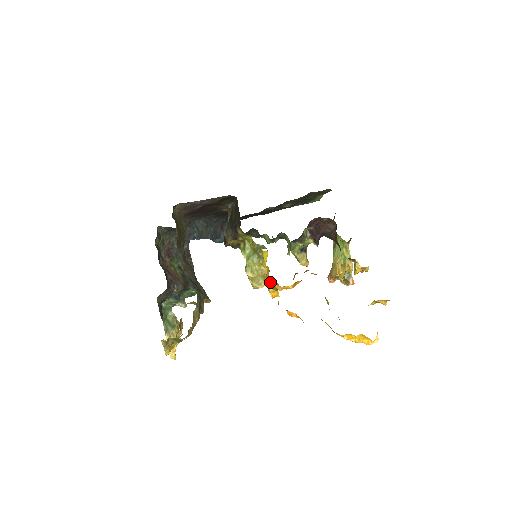
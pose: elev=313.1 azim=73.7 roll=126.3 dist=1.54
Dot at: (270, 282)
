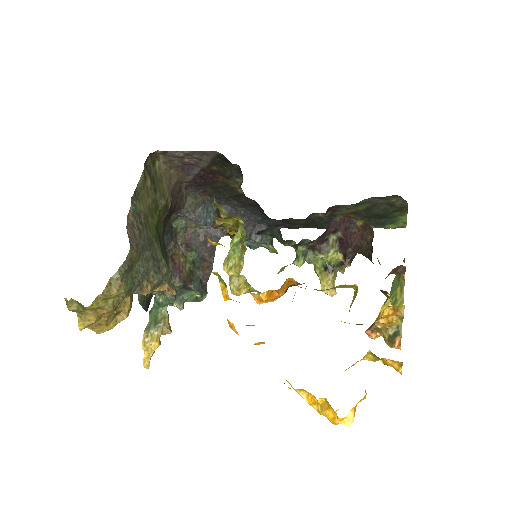
Dot at: (257, 293)
